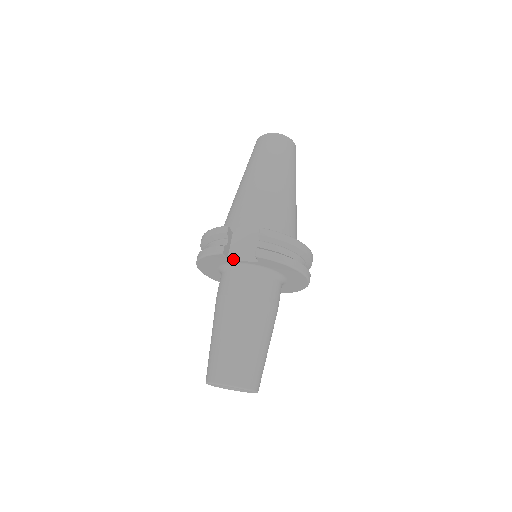
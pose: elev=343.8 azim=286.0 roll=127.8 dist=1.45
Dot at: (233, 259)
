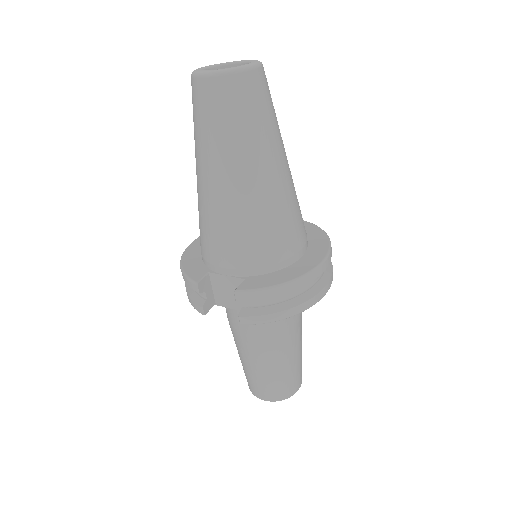
Dot at: (222, 306)
